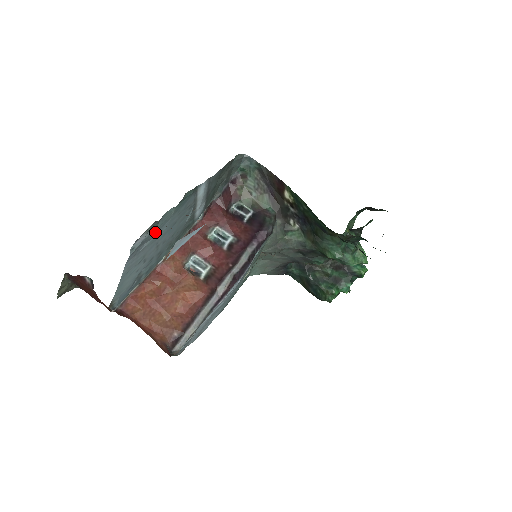
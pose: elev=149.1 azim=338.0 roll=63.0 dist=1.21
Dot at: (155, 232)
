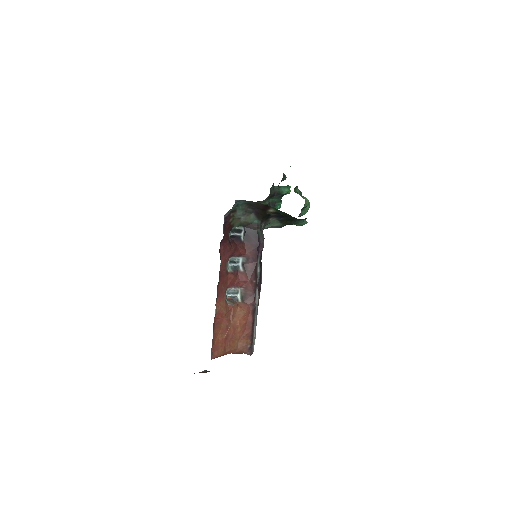
Dot at: occluded
